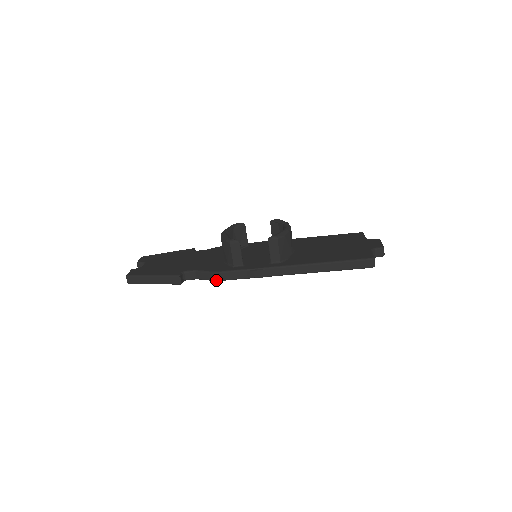
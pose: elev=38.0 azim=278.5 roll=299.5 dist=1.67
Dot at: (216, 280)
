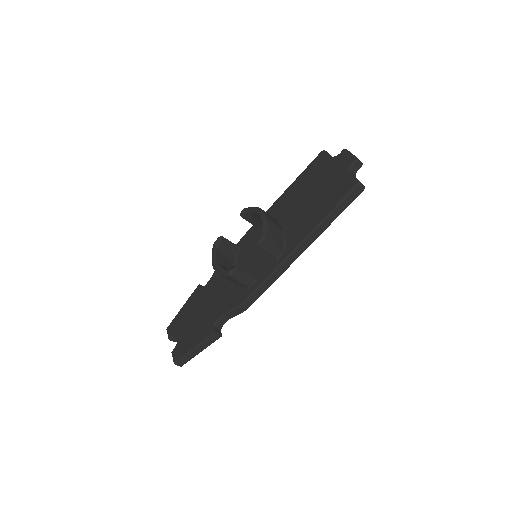
Dot at: occluded
